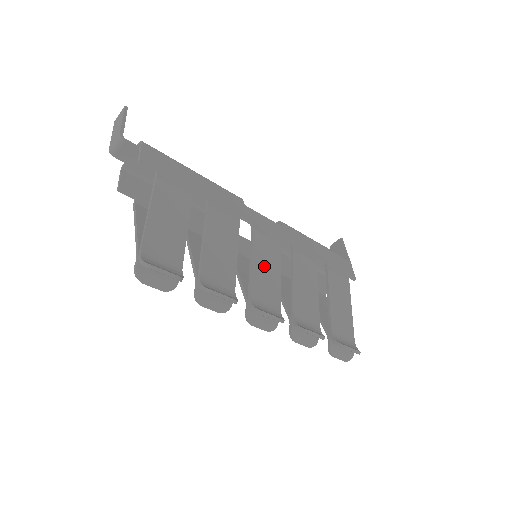
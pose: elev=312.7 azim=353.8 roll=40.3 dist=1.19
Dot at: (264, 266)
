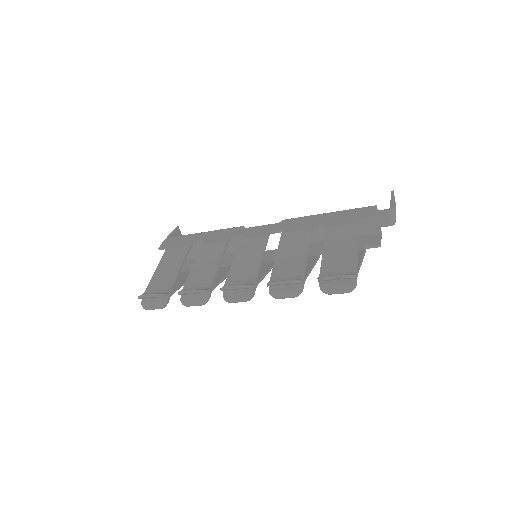
Dot at: (245, 258)
